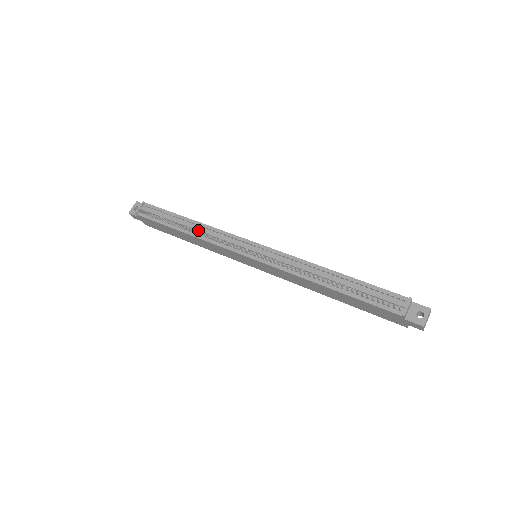
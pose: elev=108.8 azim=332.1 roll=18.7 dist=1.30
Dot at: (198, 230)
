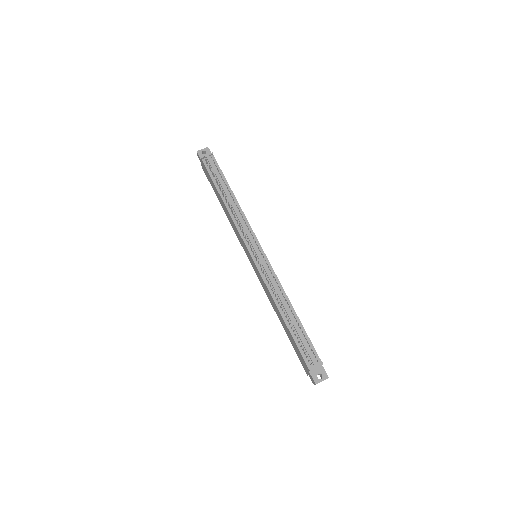
Dot at: (233, 208)
